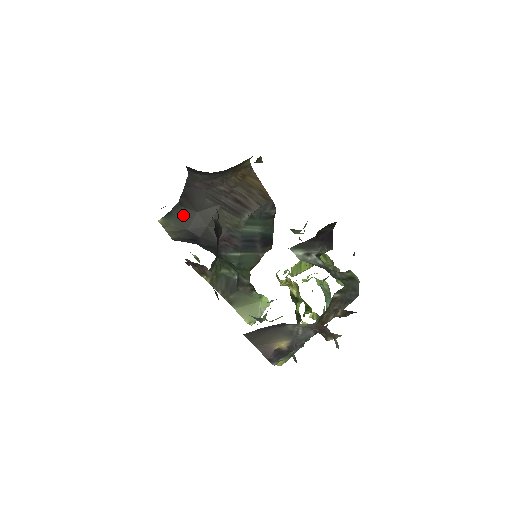
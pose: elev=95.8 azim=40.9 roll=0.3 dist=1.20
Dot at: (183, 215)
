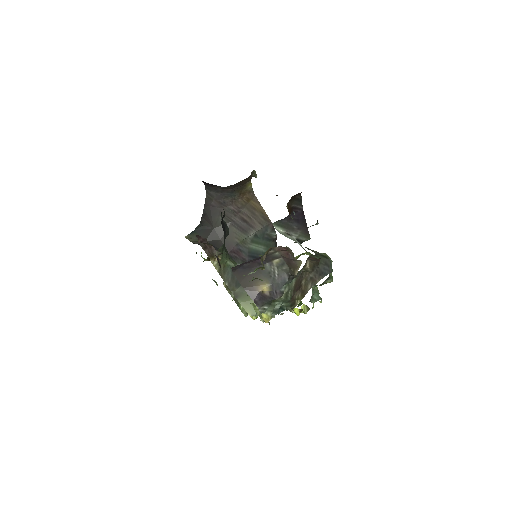
Dot at: (203, 231)
